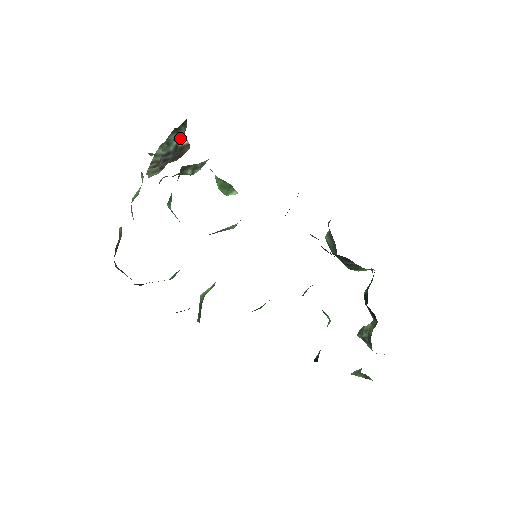
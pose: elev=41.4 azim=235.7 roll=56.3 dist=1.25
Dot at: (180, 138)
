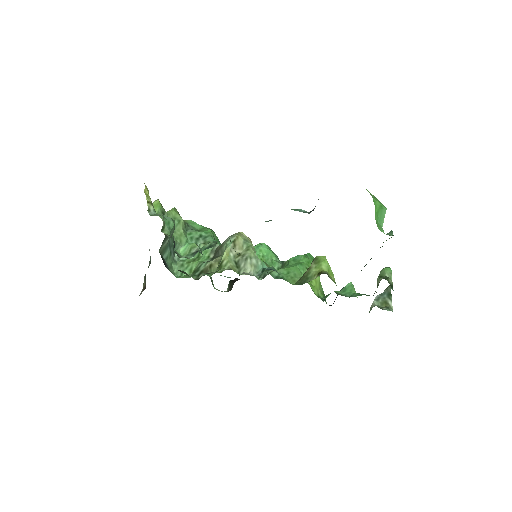
Dot at: occluded
